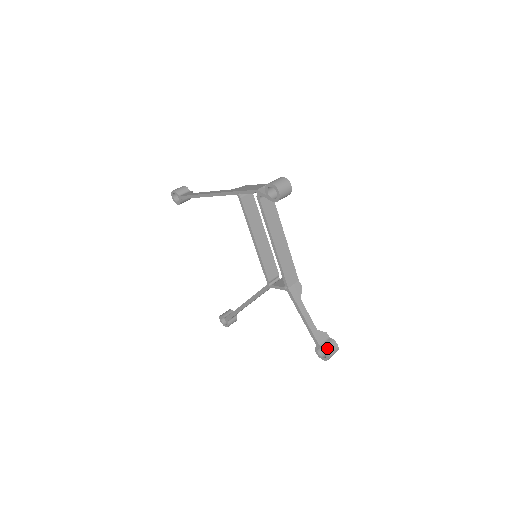
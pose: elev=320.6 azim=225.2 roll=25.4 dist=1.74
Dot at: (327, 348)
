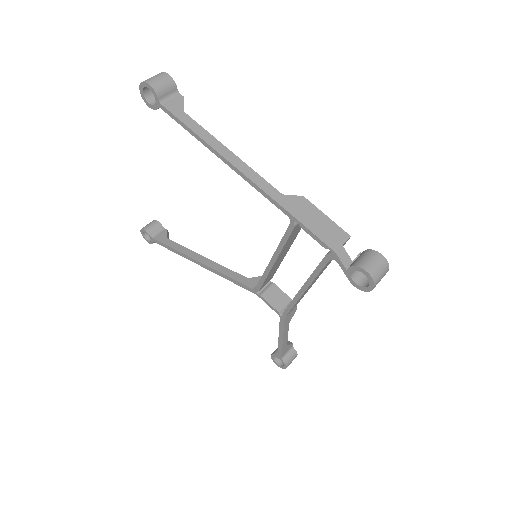
Dot at: (288, 363)
